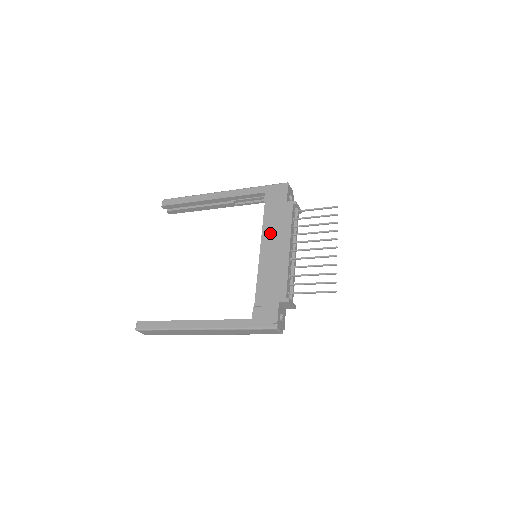
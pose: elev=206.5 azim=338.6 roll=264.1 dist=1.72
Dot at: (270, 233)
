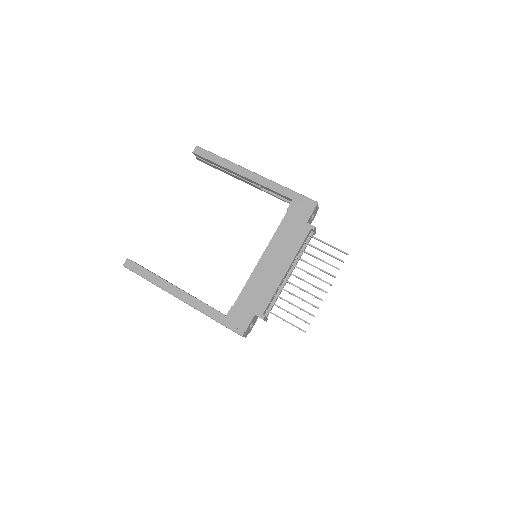
Dot at: (278, 245)
